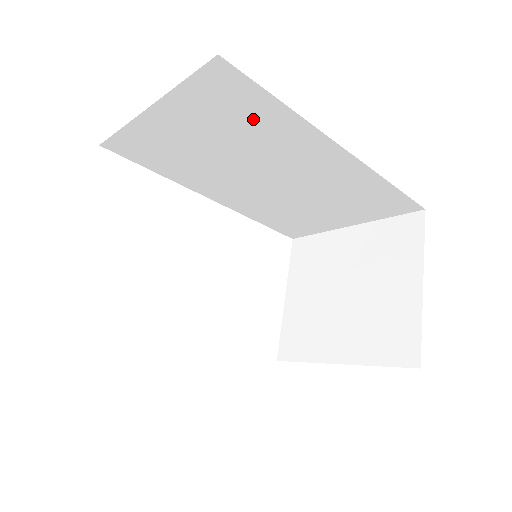
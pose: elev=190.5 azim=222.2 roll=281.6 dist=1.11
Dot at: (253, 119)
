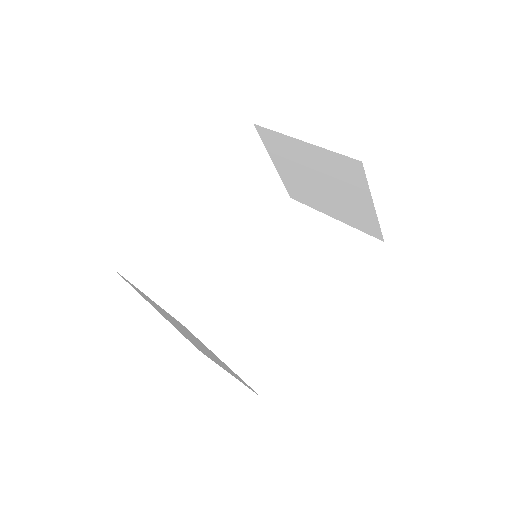
Dot at: occluded
